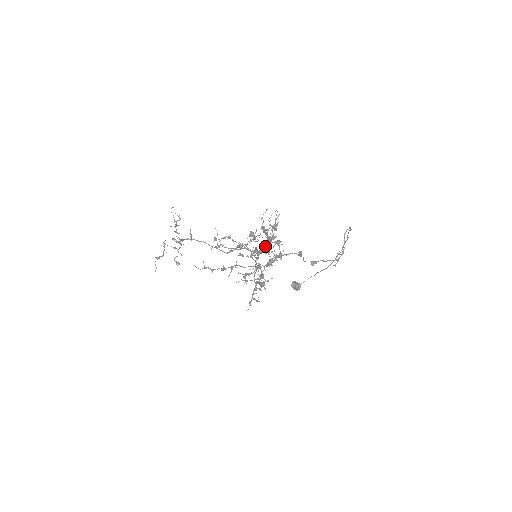
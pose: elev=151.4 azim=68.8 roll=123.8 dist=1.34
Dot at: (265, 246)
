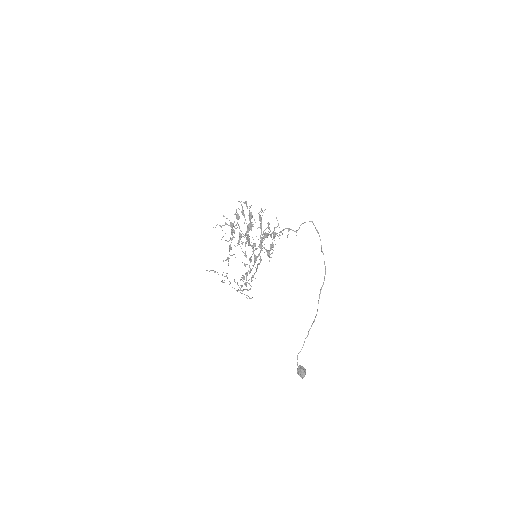
Dot at: occluded
